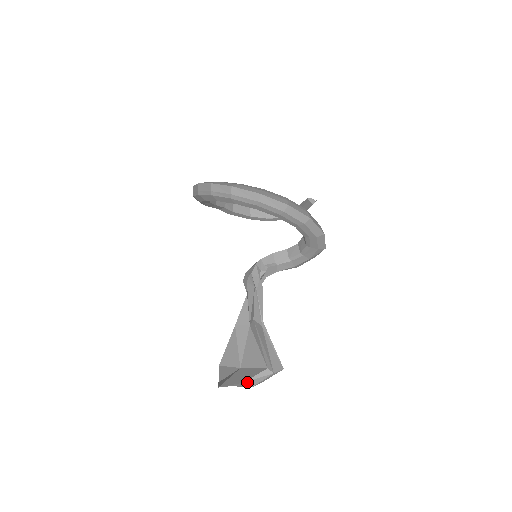
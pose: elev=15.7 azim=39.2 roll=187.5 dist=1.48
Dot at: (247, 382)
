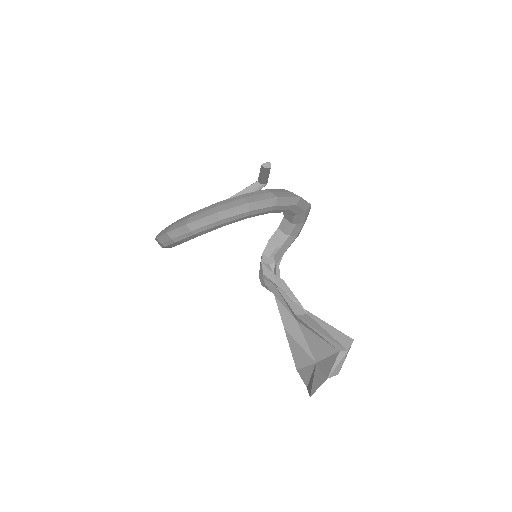
Dot at: (331, 375)
